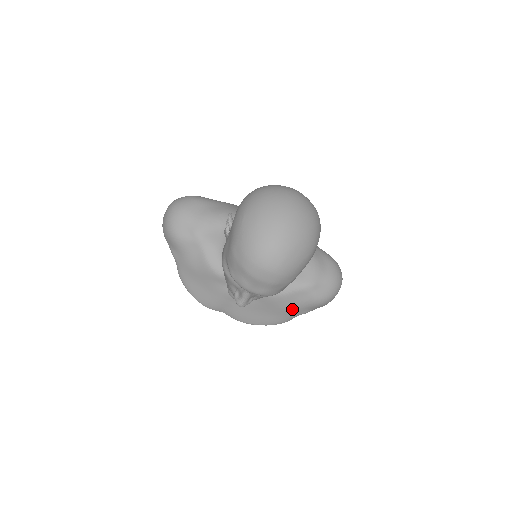
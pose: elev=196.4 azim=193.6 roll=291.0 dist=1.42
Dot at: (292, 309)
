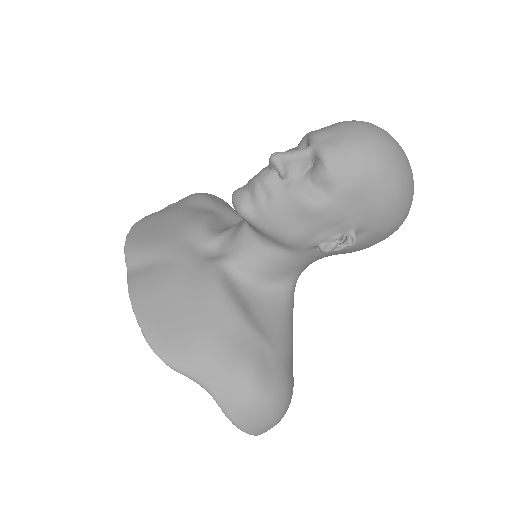
Dot at: (211, 342)
